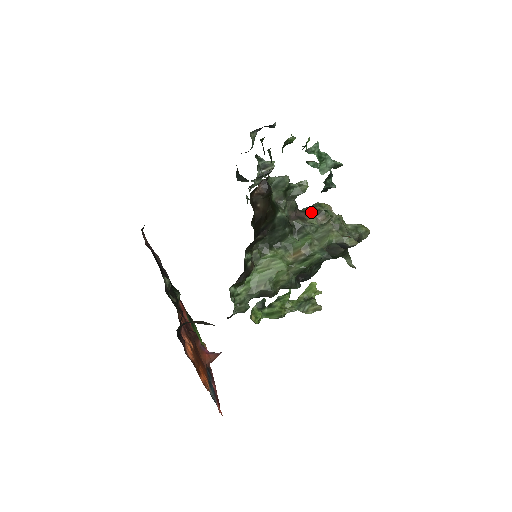
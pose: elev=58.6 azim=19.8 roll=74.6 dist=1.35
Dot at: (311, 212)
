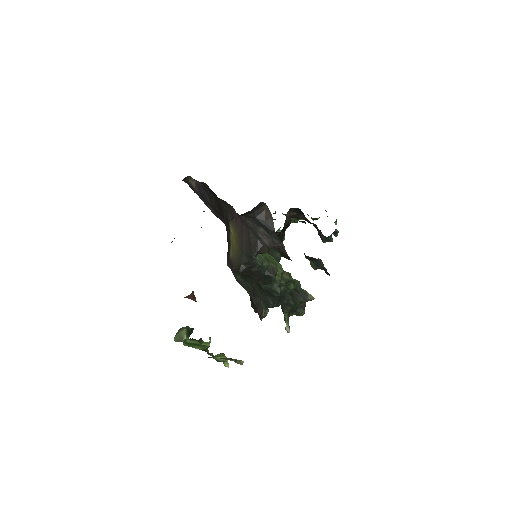
Dot at: occluded
